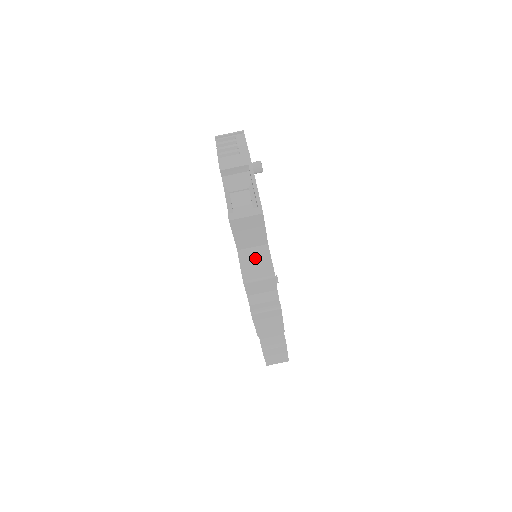
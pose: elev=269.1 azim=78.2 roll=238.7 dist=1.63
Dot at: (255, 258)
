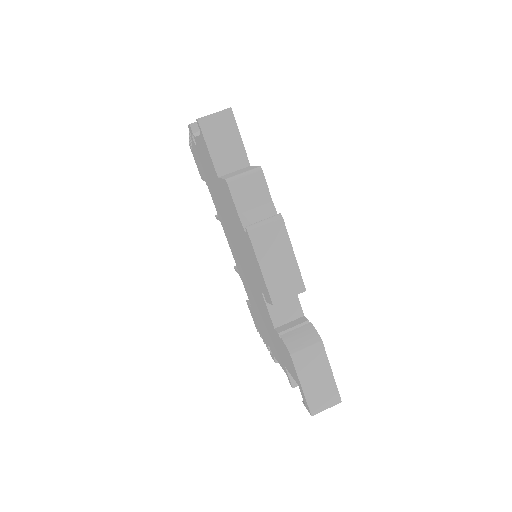
Dot at: (237, 172)
